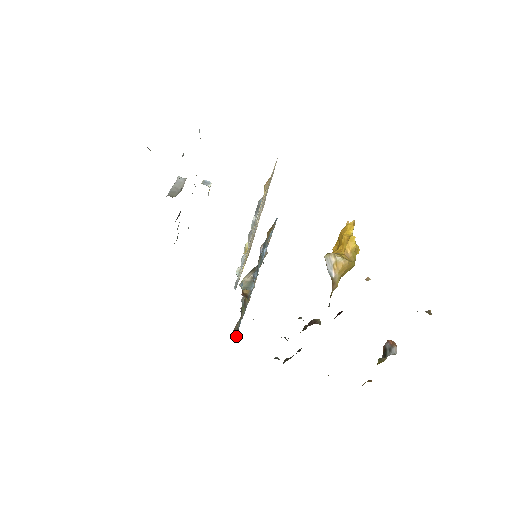
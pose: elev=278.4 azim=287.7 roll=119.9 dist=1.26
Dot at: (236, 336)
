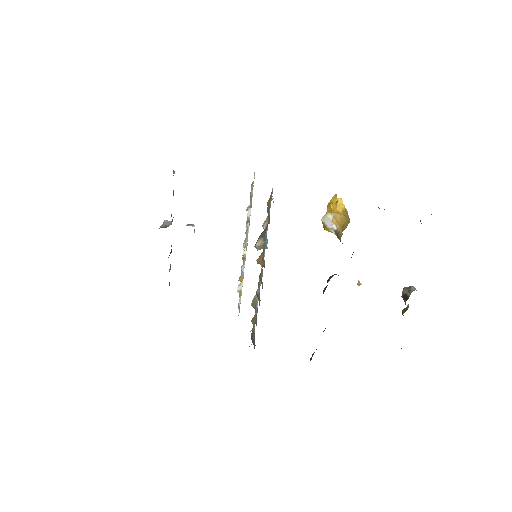
Dot at: (254, 344)
